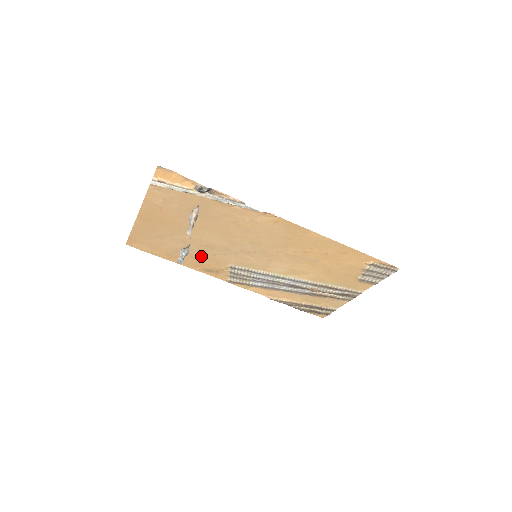
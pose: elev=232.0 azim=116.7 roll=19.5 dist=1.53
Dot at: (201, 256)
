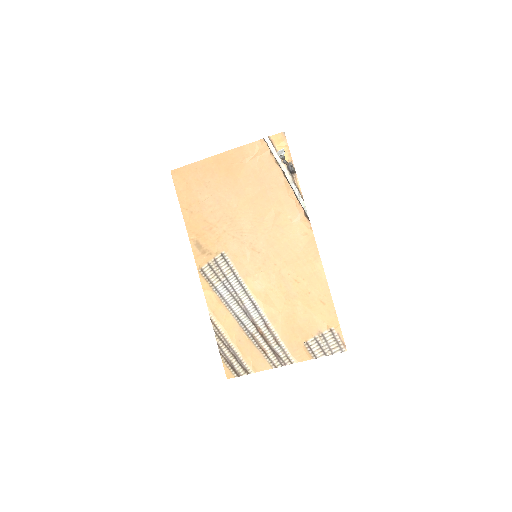
Dot at: (213, 226)
